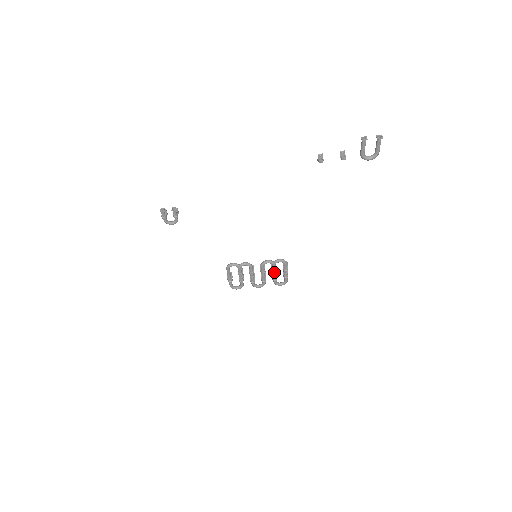
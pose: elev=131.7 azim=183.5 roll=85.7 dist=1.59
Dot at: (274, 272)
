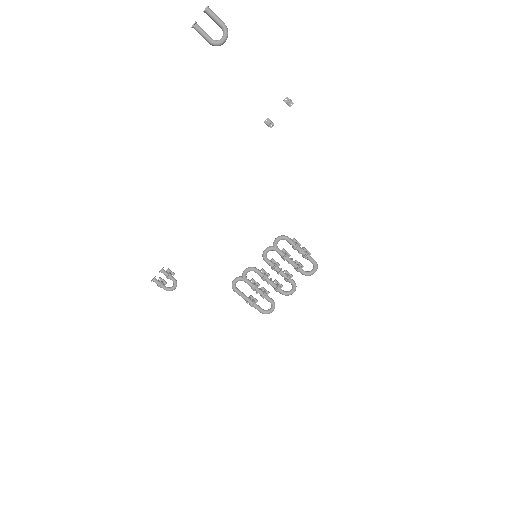
Dot at: (285, 259)
